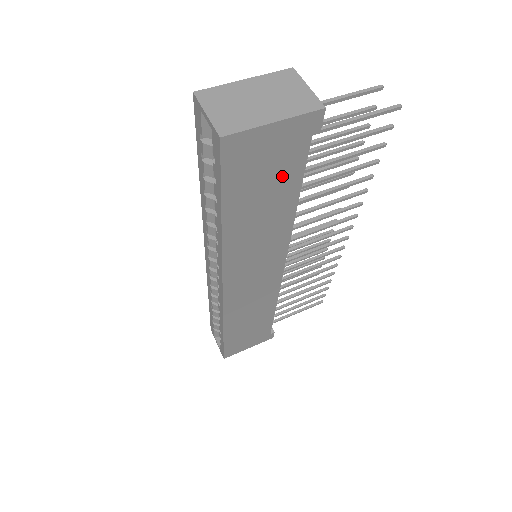
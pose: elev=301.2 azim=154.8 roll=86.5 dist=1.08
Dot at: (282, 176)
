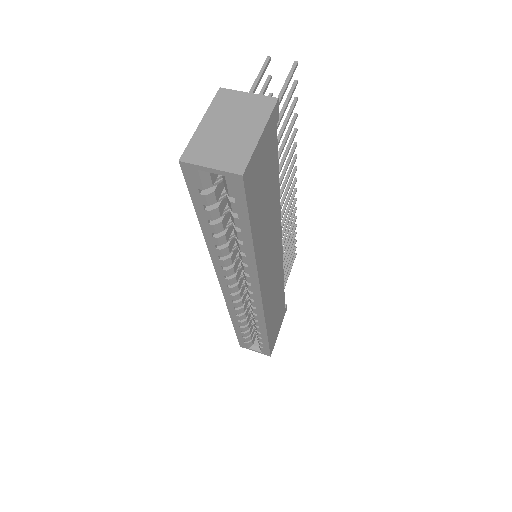
Dot at: (270, 174)
